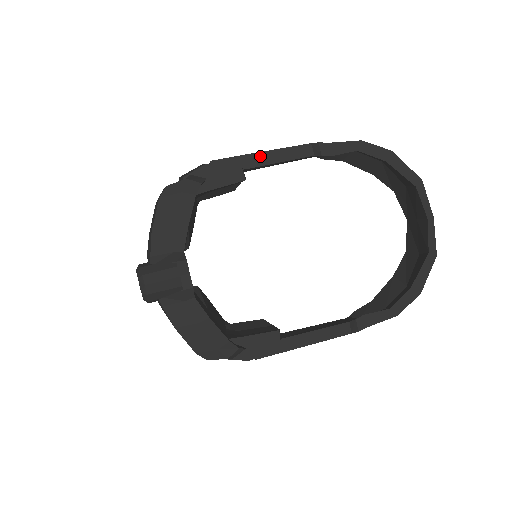
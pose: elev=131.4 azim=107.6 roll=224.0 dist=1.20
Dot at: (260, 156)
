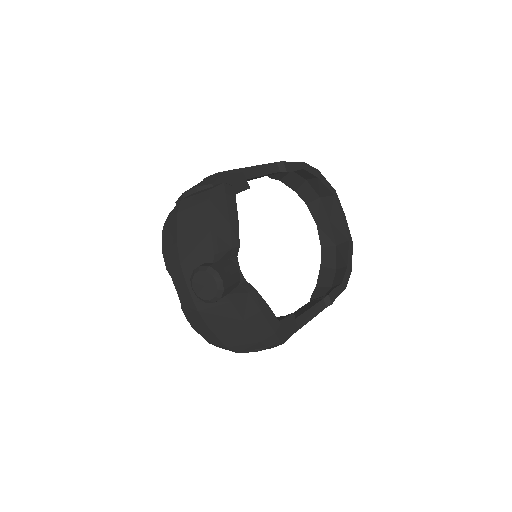
Dot at: (249, 170)
